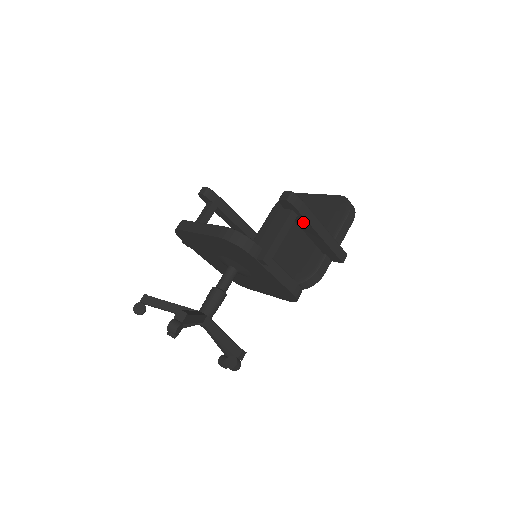
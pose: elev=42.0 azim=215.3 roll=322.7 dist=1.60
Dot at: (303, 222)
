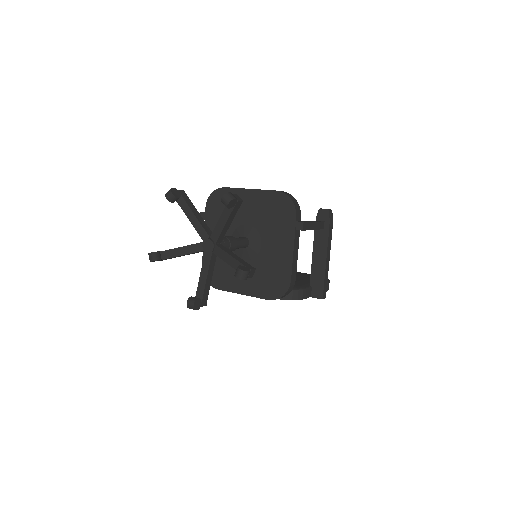
Dot at: (323, 238)
